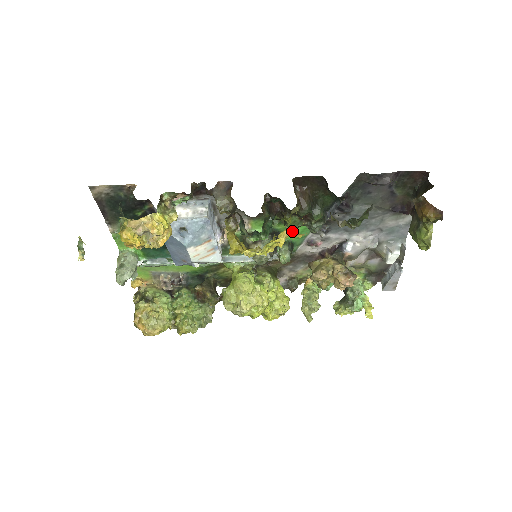
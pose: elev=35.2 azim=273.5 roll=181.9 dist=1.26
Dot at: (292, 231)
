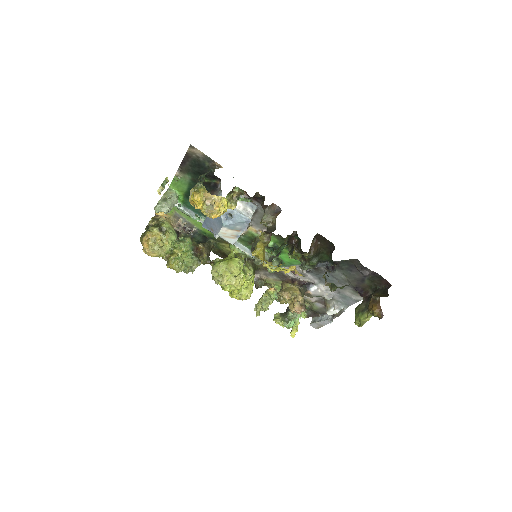
Dot at: occluded
